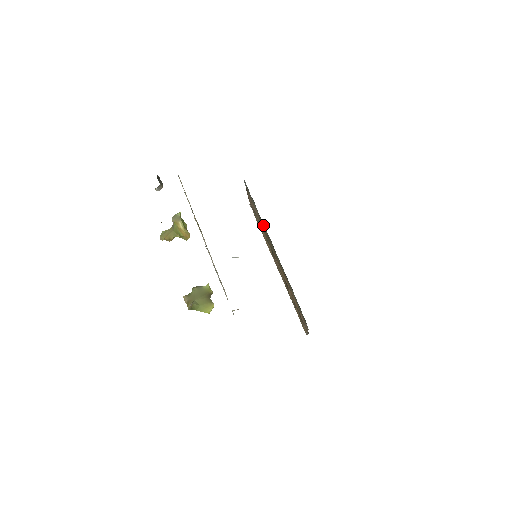
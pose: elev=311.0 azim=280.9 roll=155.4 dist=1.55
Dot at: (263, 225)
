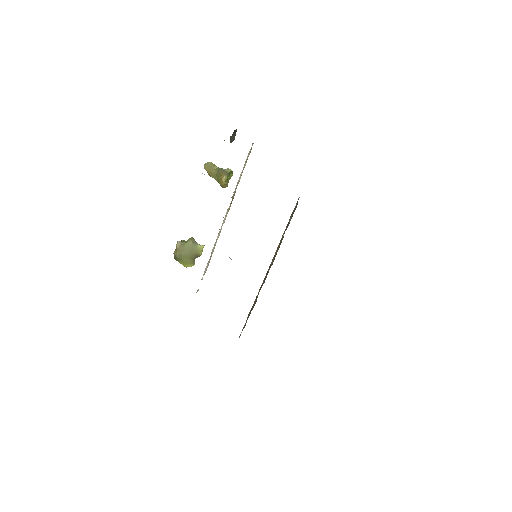
Dot at: occluded
